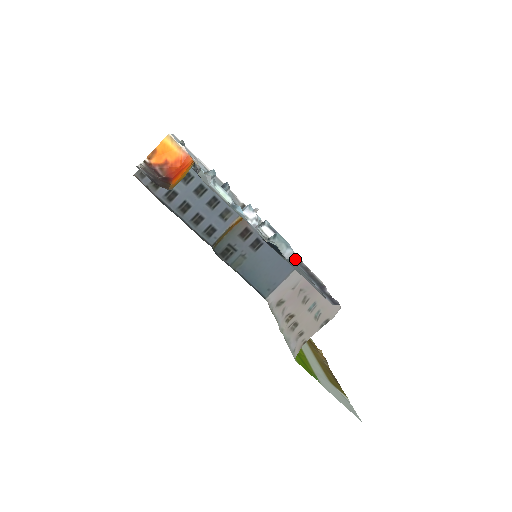
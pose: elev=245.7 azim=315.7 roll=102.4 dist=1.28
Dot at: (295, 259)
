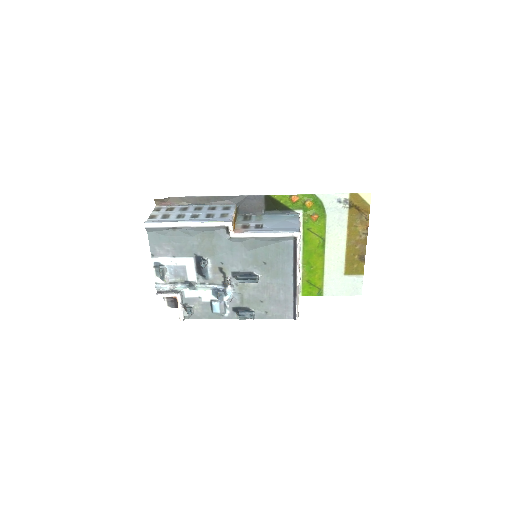
Dot at: (290, 239)
